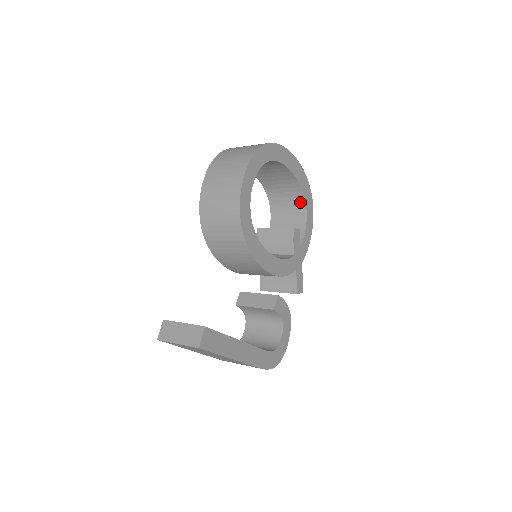
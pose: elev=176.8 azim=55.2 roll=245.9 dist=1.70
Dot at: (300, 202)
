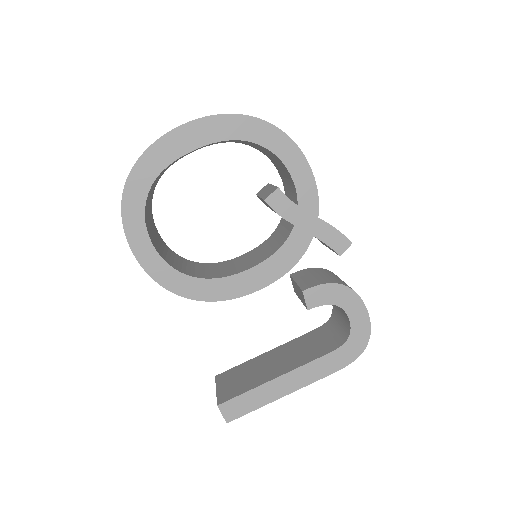
Dot at: occluded
